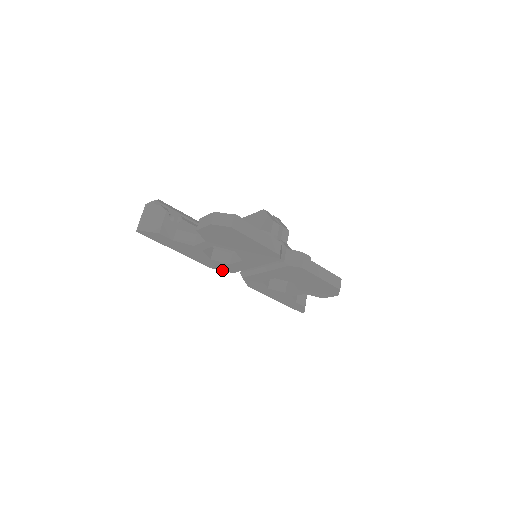
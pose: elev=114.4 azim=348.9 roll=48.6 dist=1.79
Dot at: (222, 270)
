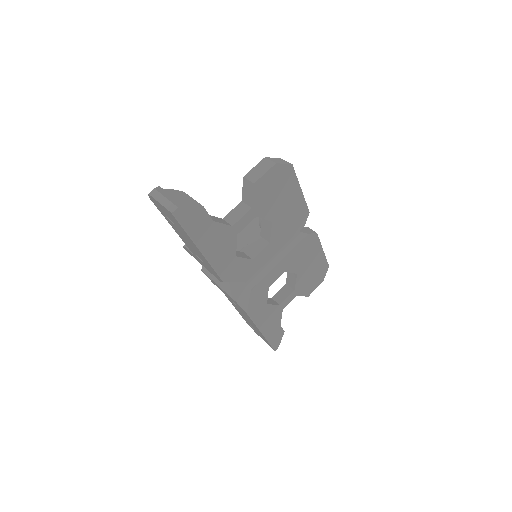
Dot at: (236, 281)
